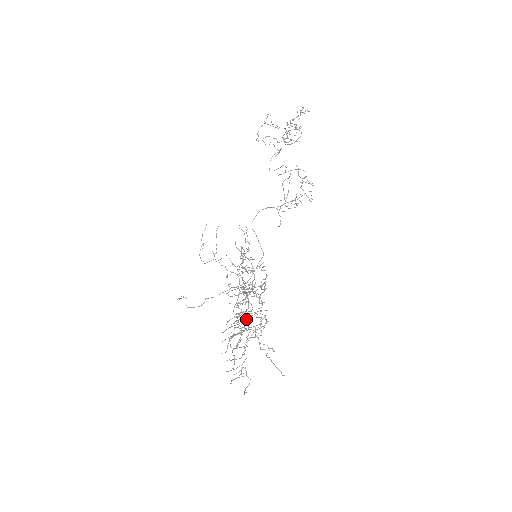
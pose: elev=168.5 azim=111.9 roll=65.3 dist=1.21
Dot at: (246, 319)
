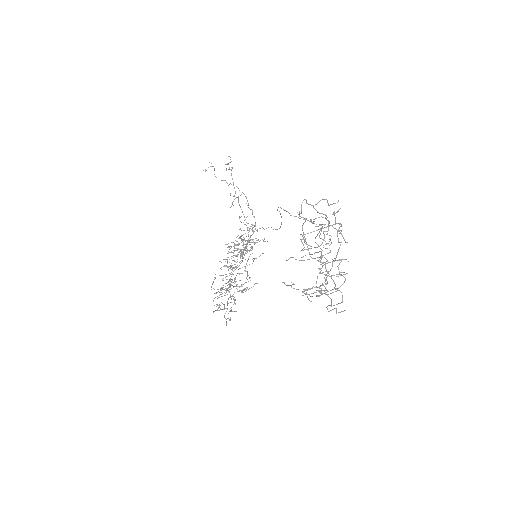
Dot at: (230, 280)
